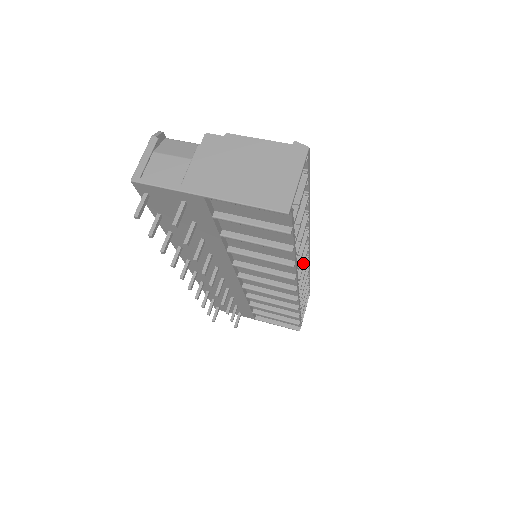
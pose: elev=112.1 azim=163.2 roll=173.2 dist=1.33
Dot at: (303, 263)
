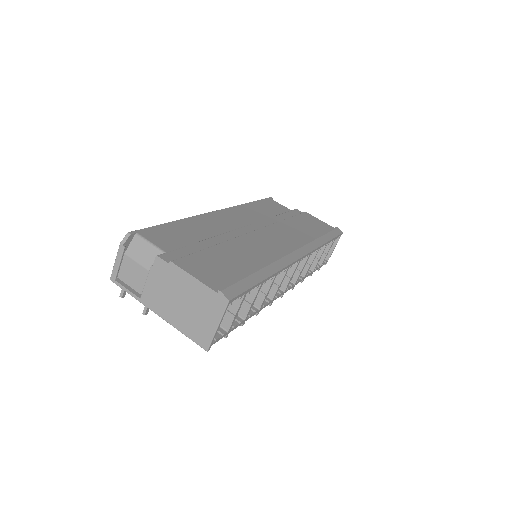
Dot at: (291, 276)
